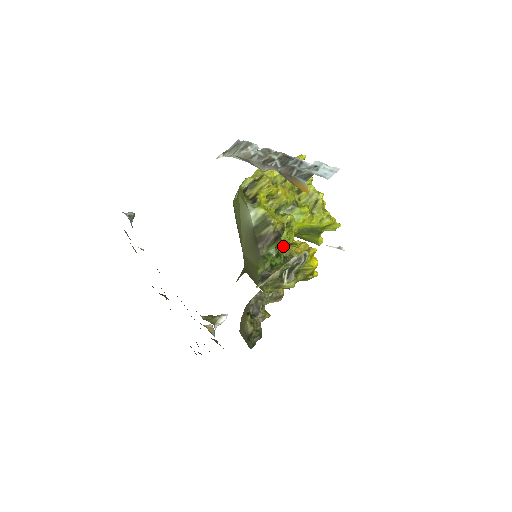
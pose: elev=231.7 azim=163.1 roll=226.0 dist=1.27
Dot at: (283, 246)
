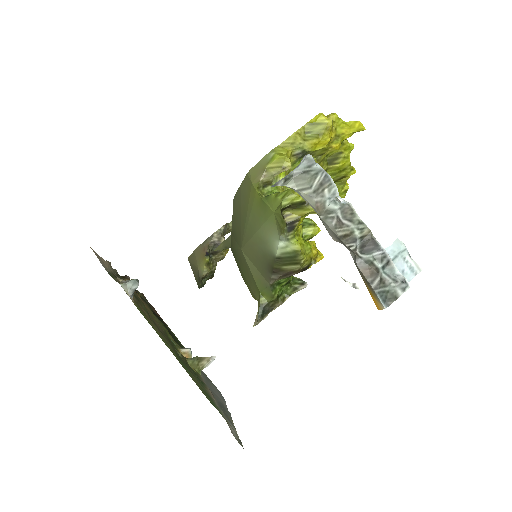
Dot at: occluded
